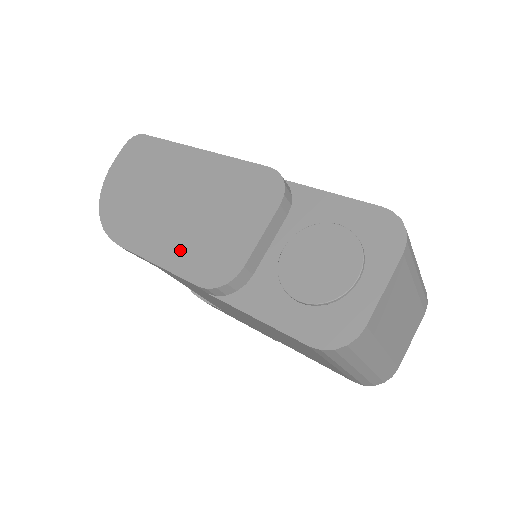
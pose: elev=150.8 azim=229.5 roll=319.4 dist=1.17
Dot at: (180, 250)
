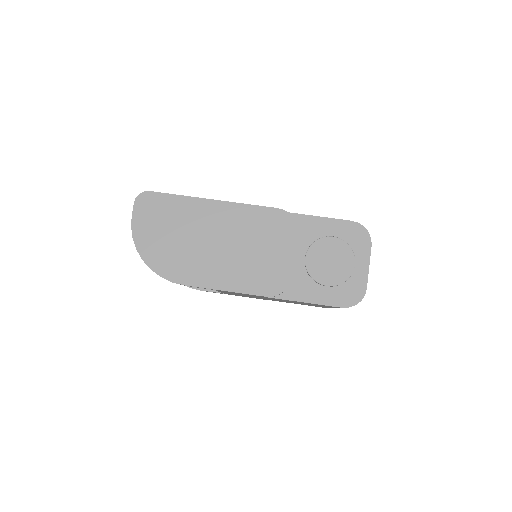
Dot at: (240, 277)
